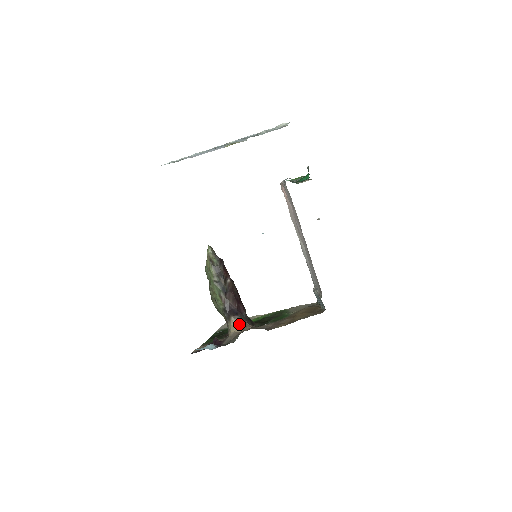
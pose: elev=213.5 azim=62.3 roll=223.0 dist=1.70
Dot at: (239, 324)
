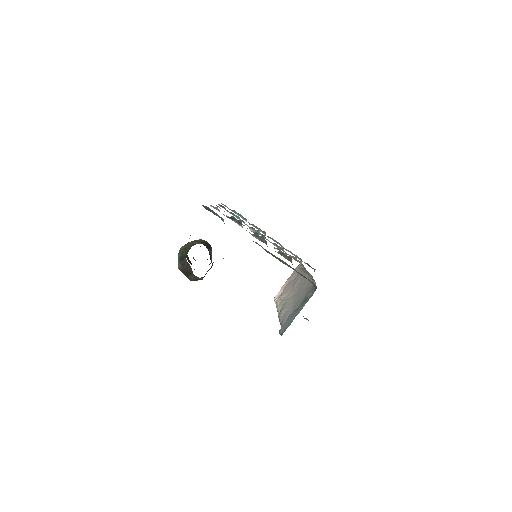
Dot at: occluded
